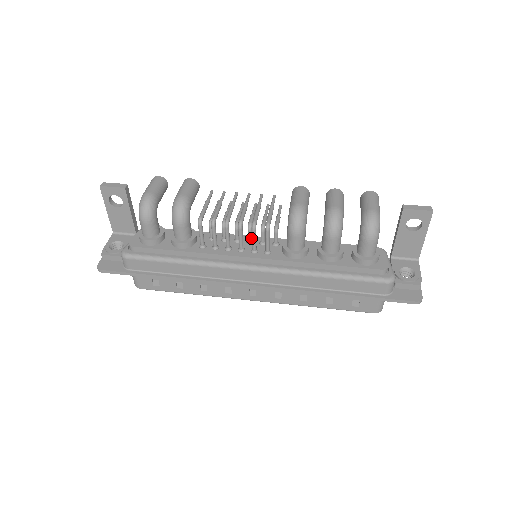
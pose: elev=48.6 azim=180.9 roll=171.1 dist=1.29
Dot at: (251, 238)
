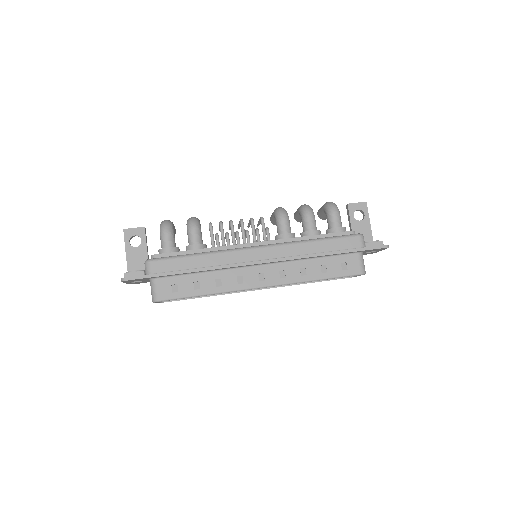
Dot at: occluded
